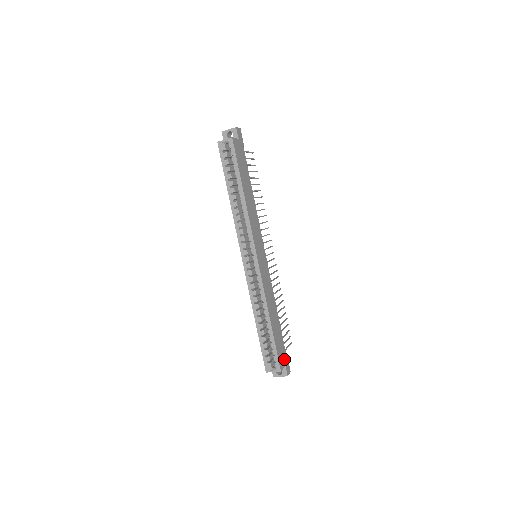
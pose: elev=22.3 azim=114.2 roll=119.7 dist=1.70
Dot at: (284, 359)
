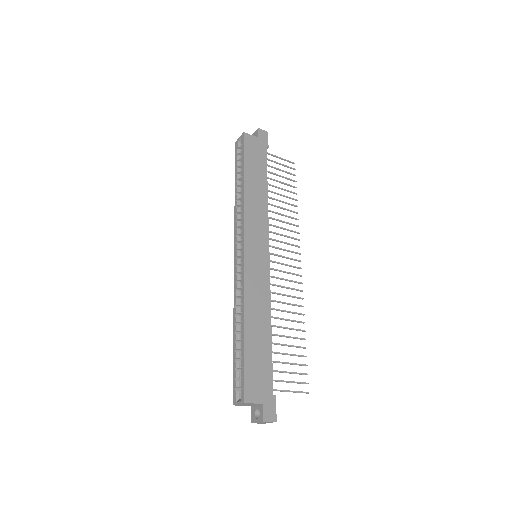
Dot at: (263, 394)
